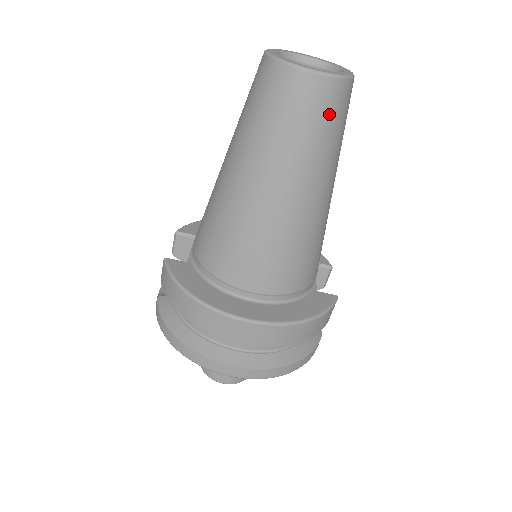
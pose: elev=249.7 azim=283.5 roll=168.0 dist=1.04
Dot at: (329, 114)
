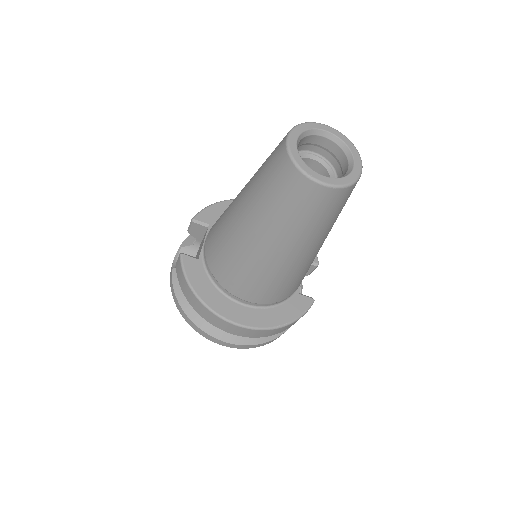
Dot at: (330, 209)
